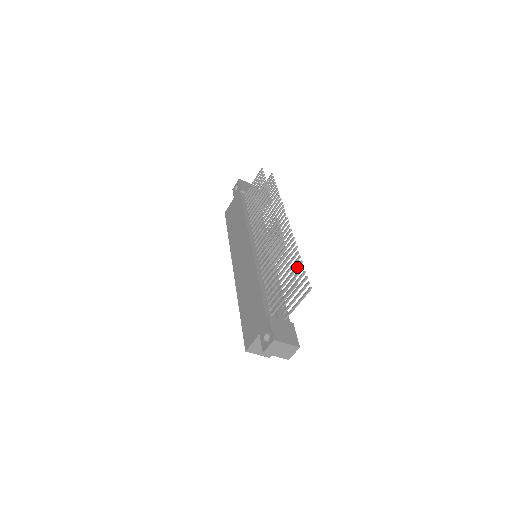
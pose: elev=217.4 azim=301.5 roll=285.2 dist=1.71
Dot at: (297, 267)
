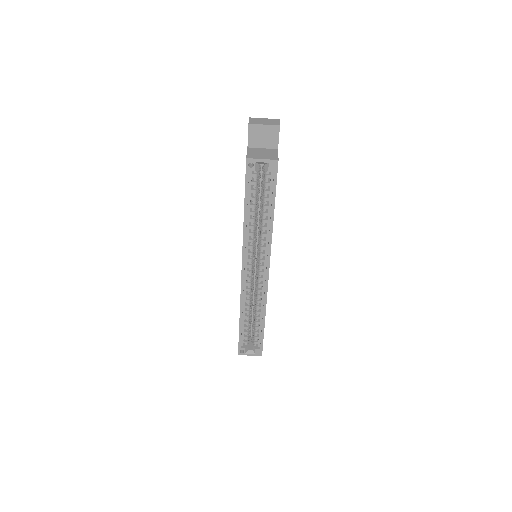
Dot at: occluded
